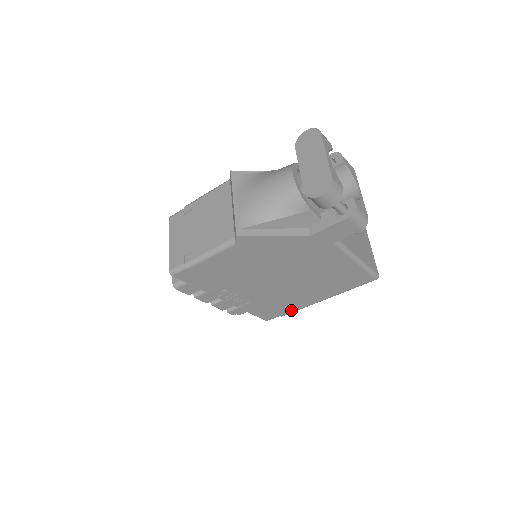
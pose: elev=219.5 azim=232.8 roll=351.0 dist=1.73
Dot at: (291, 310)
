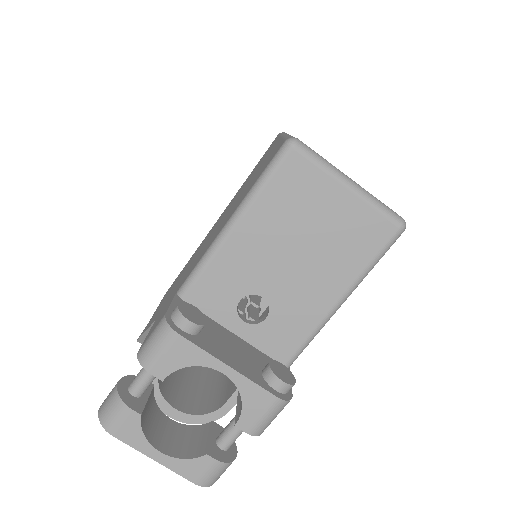
Dot at: occluded
